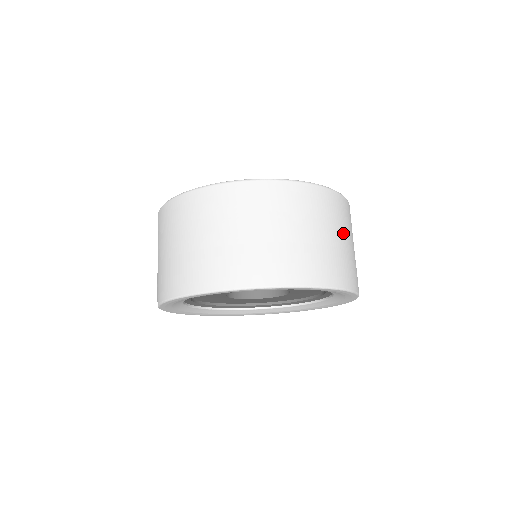
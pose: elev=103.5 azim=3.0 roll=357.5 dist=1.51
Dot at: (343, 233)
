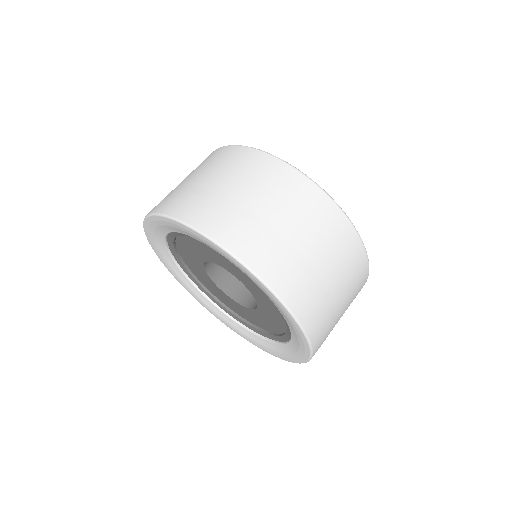
Dot at: (308, 236)
